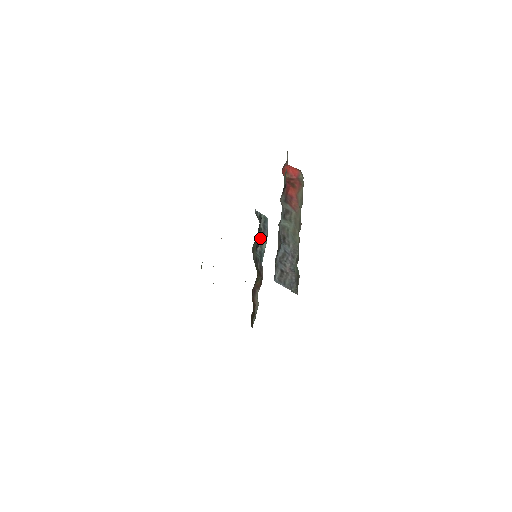
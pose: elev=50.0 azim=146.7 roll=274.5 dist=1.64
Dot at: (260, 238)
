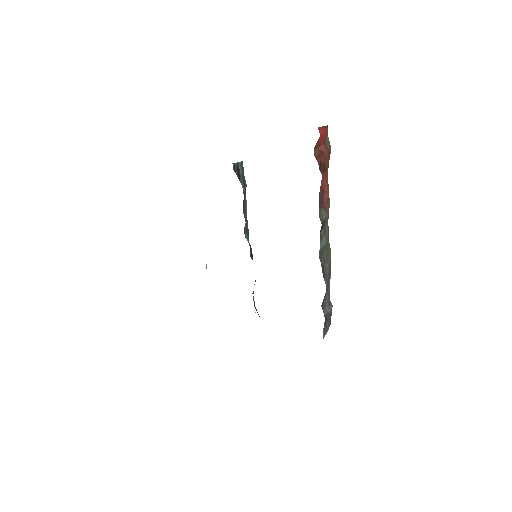
Dot at: (243, 207)
